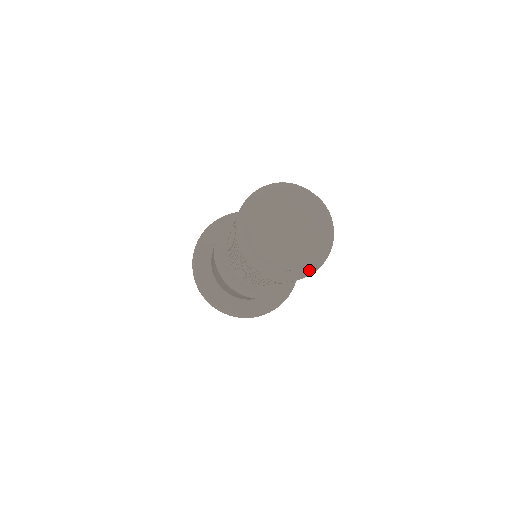
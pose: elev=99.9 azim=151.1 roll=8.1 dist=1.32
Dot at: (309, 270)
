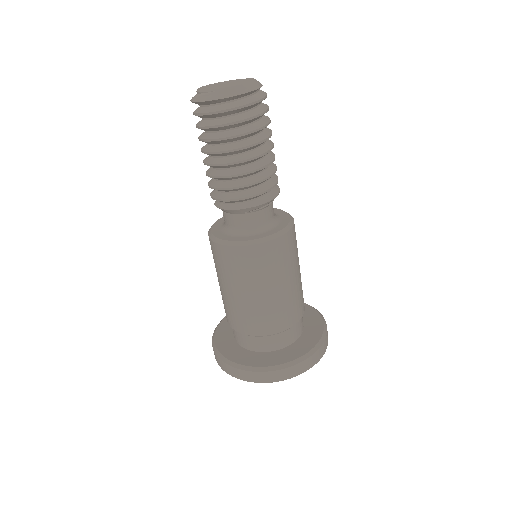
Dot at: (211, 96)
